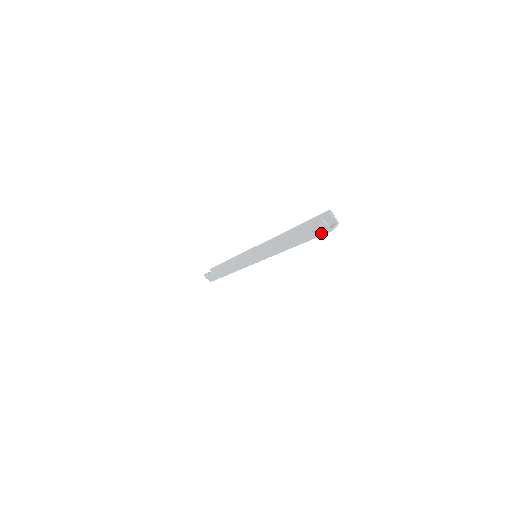
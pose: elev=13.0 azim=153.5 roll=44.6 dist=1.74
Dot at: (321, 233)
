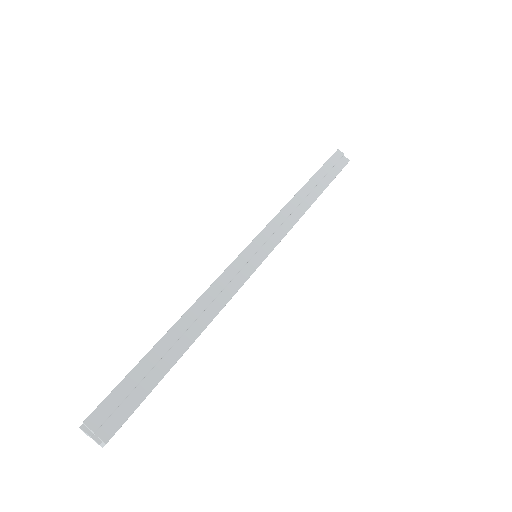
Dot at: occluded
